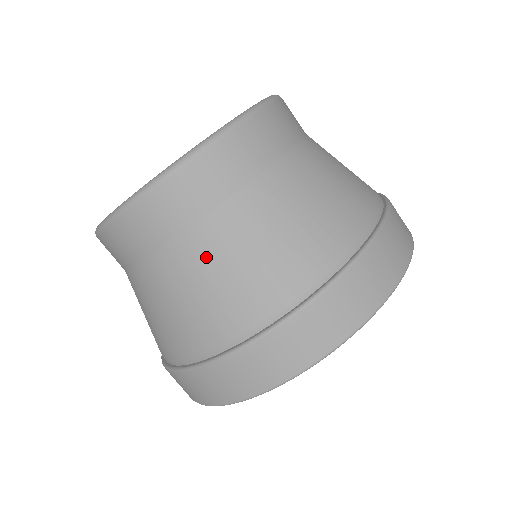
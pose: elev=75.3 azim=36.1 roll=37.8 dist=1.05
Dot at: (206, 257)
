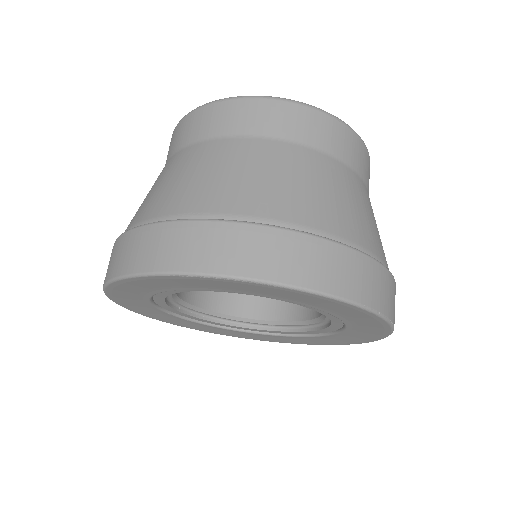
Dot at: (186, 162)
